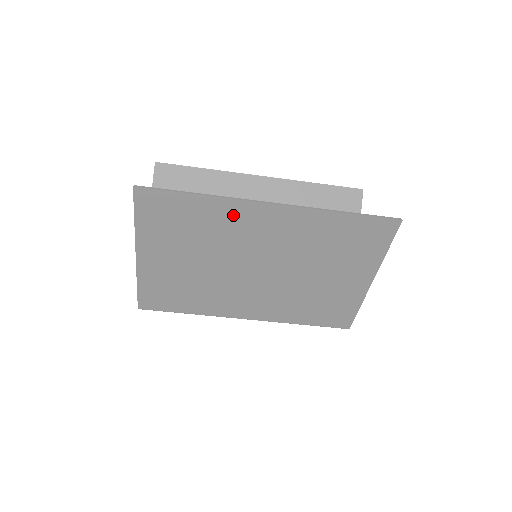
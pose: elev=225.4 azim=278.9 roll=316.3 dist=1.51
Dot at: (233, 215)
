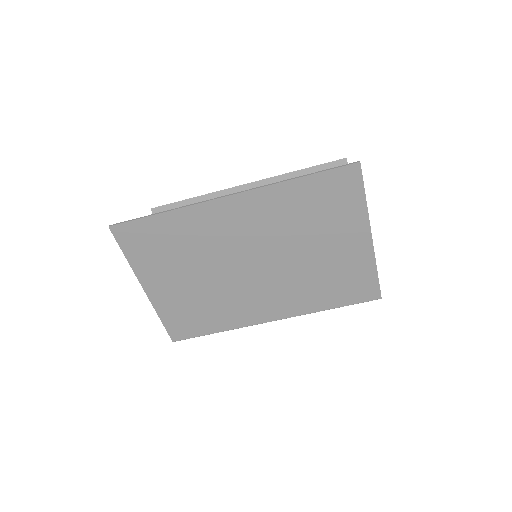
Dot at: (201, 220)
